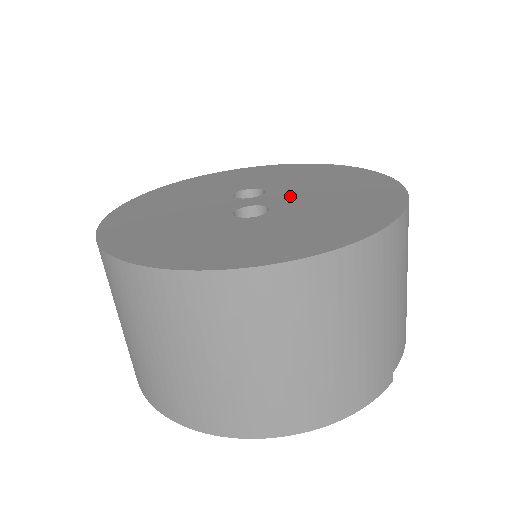
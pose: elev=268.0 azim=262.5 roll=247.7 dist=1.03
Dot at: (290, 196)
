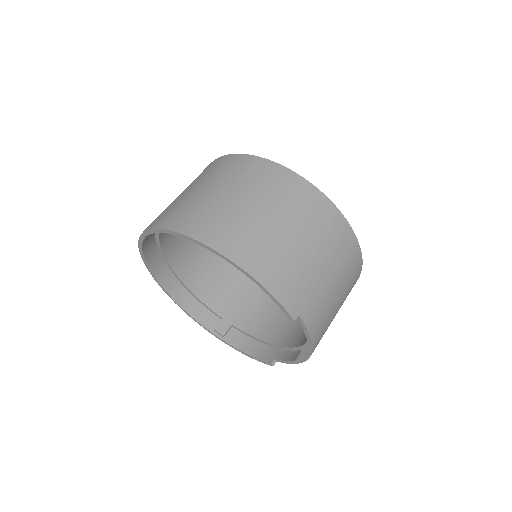
Dot at: occluded
